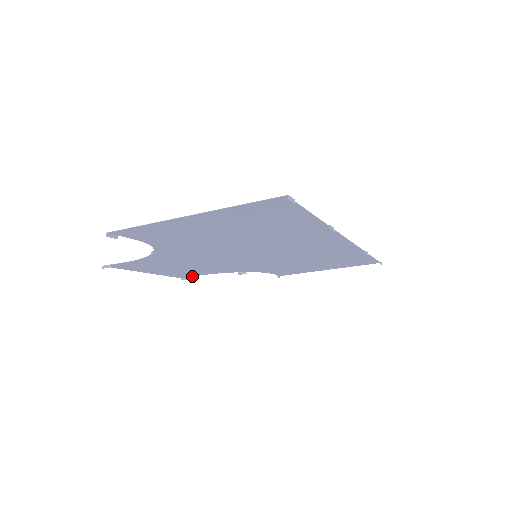
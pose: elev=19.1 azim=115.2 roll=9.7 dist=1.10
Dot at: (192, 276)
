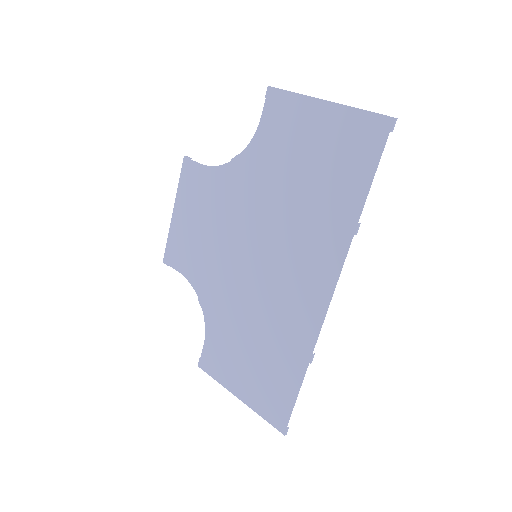
Dot at: (193, 161)
